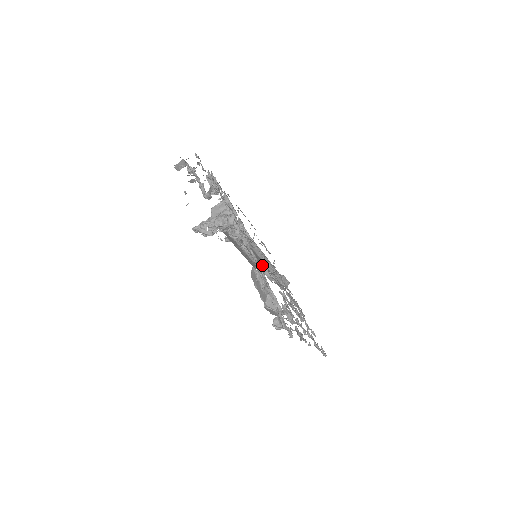
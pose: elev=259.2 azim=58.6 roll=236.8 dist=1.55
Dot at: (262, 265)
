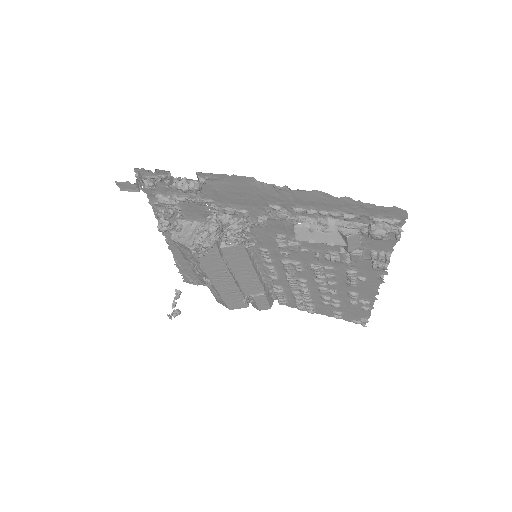
Dot at: (248, 287)
